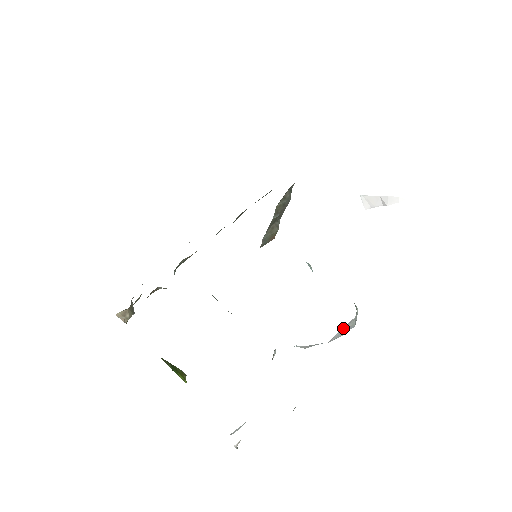
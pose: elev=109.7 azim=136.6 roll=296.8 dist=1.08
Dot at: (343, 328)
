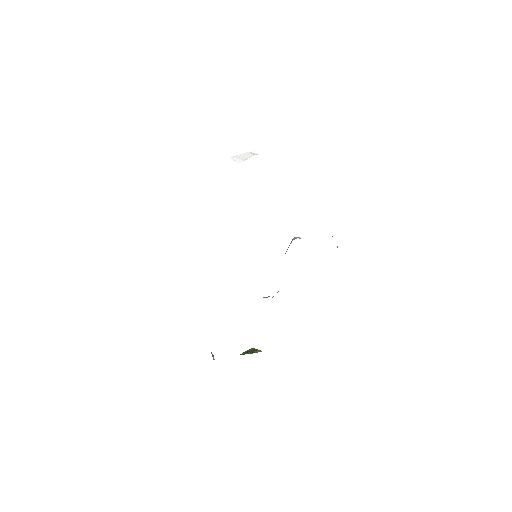
Dot at: occluded
